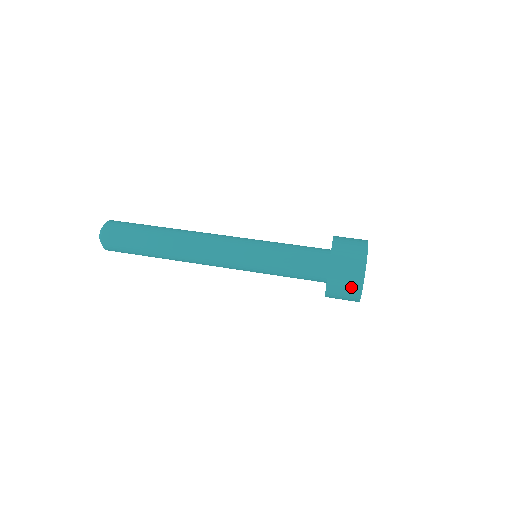
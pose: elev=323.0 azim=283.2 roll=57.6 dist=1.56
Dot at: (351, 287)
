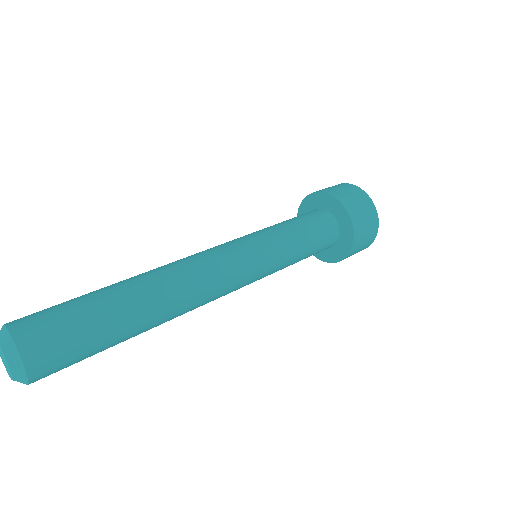
Dot at: (371, 227)
